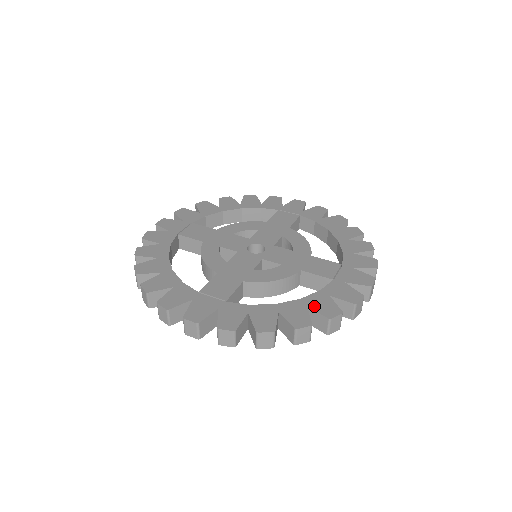
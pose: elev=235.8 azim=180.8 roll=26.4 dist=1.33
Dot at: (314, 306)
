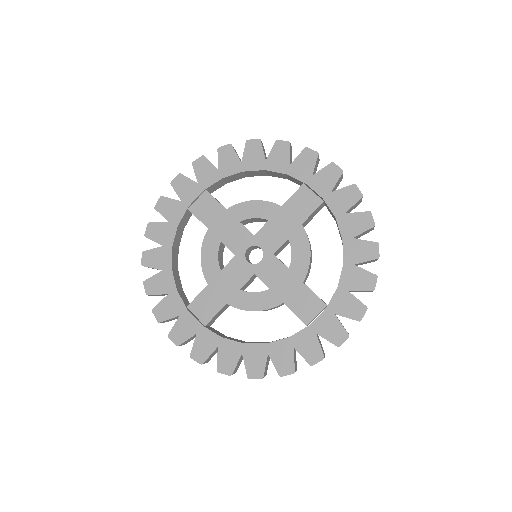
Dot at: (274, 357)
